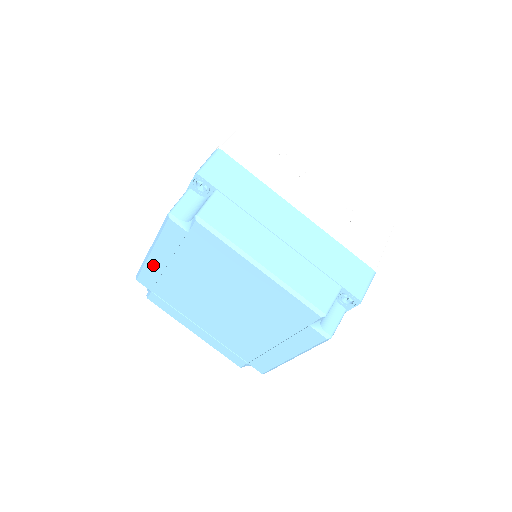
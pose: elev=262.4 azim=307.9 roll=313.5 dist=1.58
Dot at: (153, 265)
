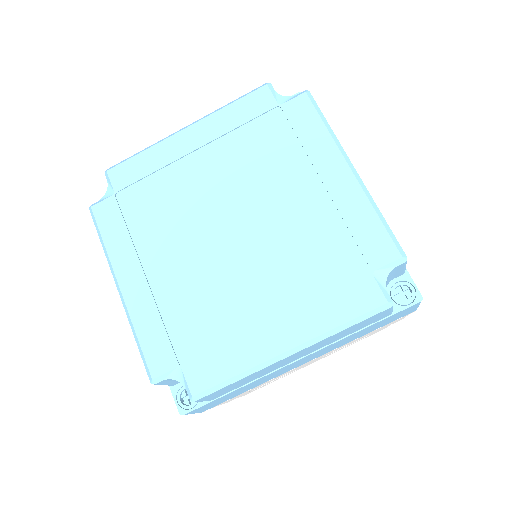
Dot at: (169, 148)
